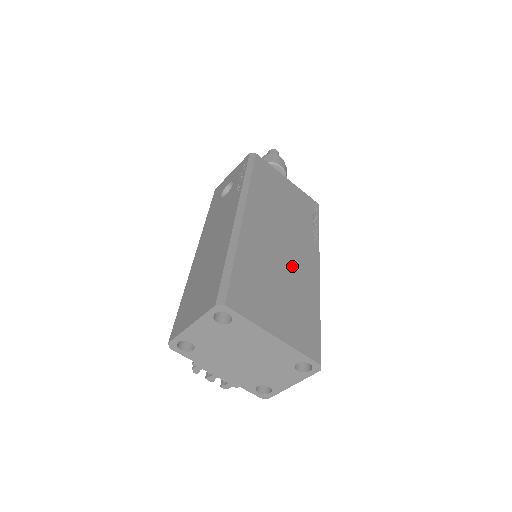
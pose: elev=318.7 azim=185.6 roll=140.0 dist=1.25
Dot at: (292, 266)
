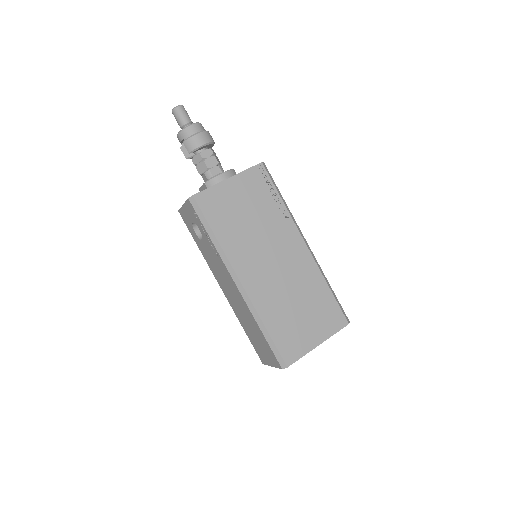
Dot at: (292, 275)
